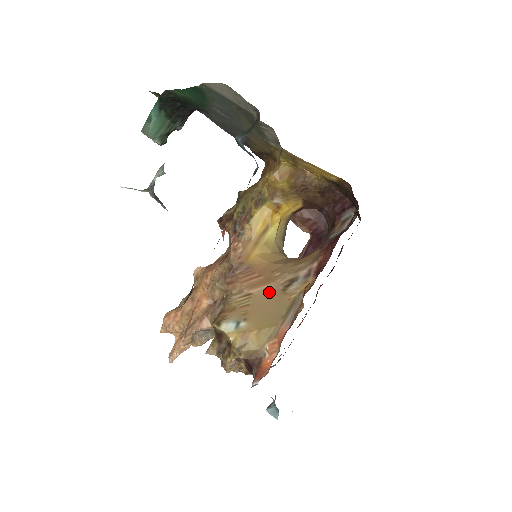
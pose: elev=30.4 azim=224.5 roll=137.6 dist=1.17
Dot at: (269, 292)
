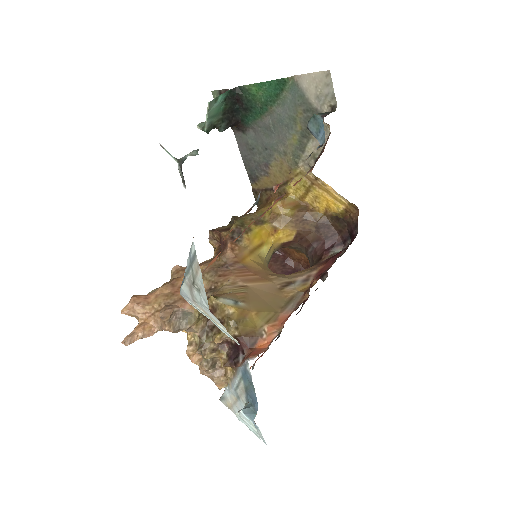
Dot at: (266, 288)
